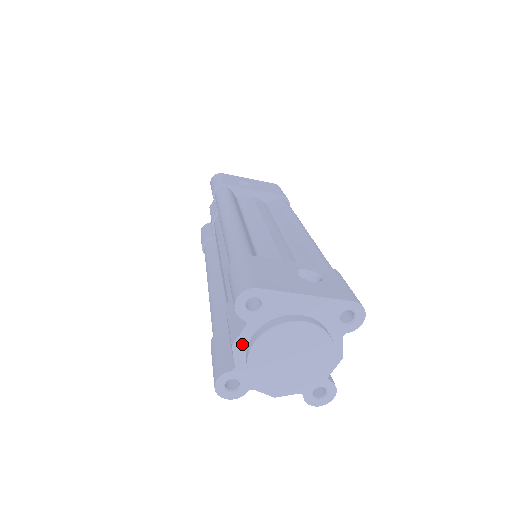
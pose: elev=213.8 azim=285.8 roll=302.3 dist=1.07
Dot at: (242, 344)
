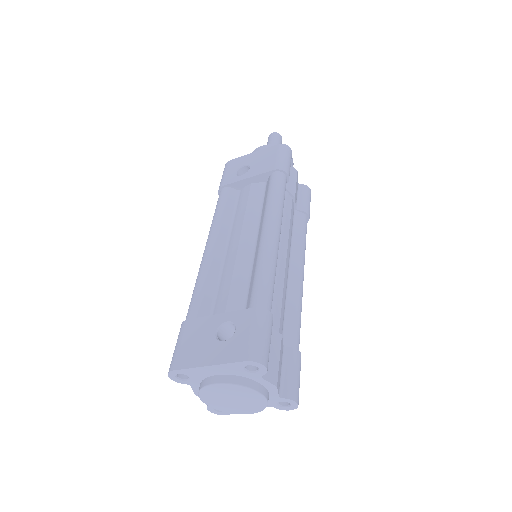
Dot at: occluded
